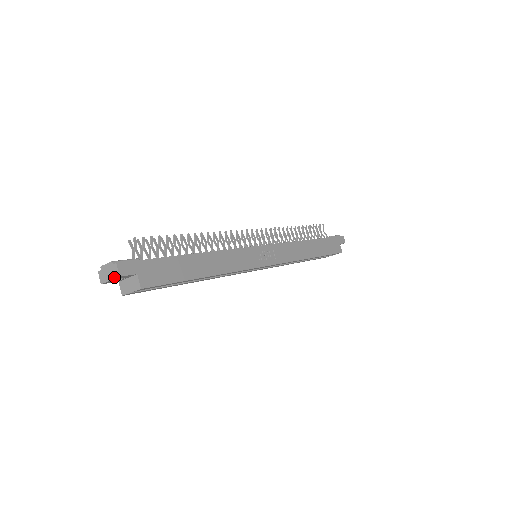
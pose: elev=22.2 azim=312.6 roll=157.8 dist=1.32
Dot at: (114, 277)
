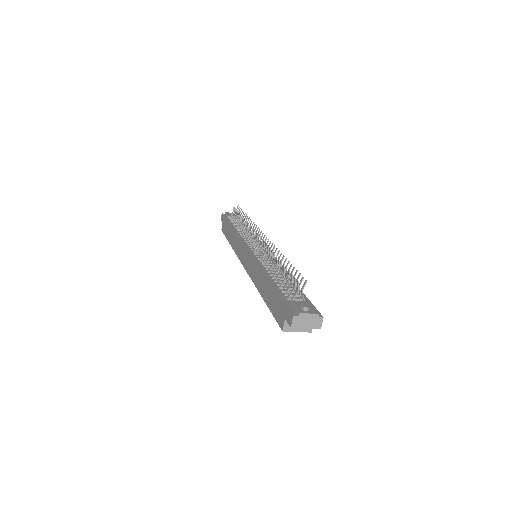
Dot at: (314, 327)
